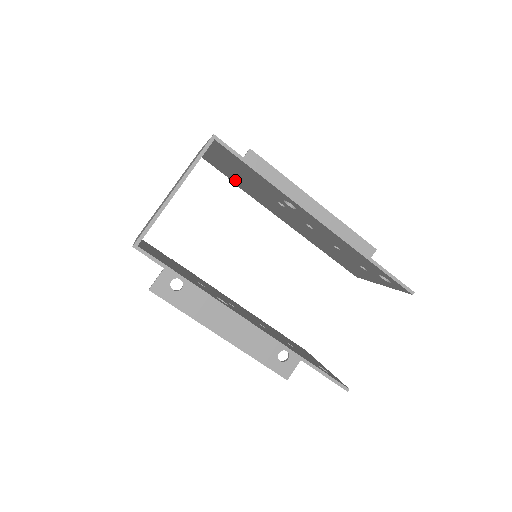
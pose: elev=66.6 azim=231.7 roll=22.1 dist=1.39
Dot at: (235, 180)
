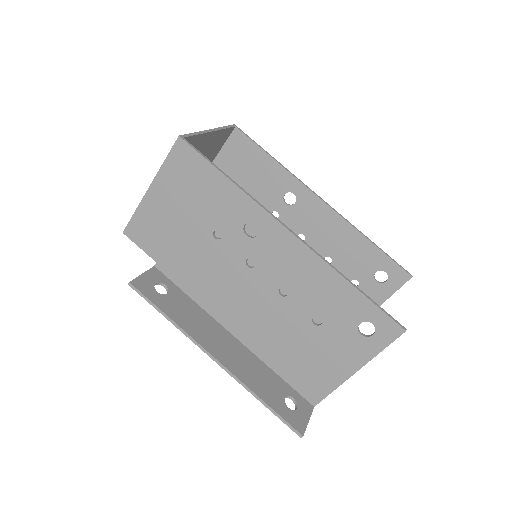
Dot at: occluded
